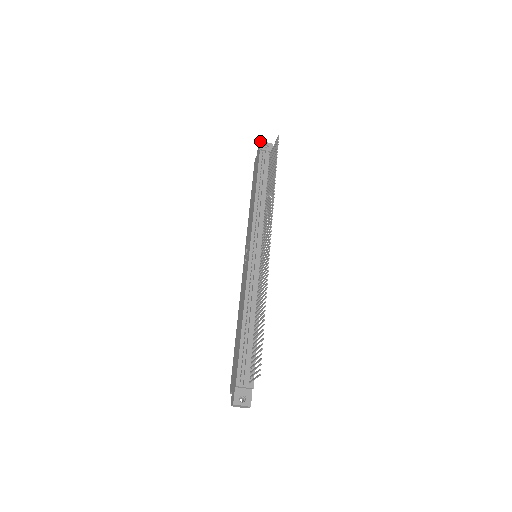
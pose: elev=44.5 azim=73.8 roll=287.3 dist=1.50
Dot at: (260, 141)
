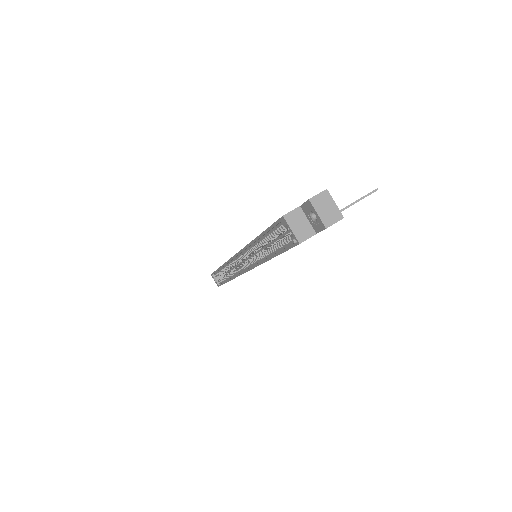
Dot at: occluded
